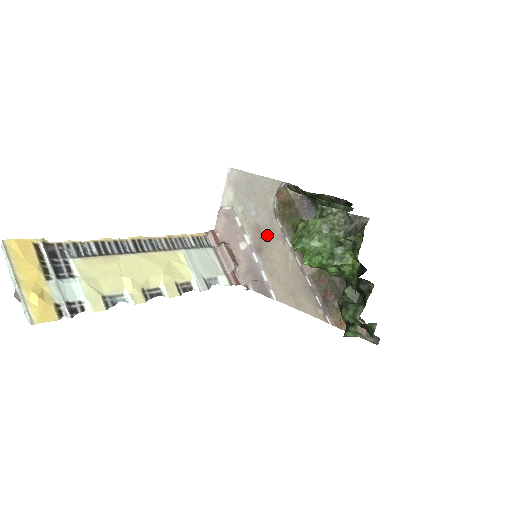
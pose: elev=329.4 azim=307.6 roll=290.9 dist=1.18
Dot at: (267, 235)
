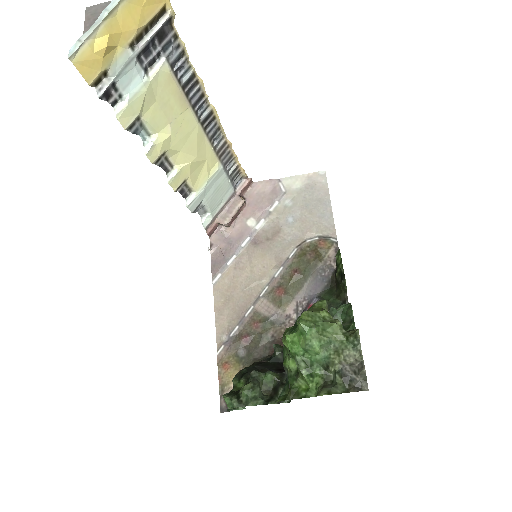
Dot at: (275, 245)
